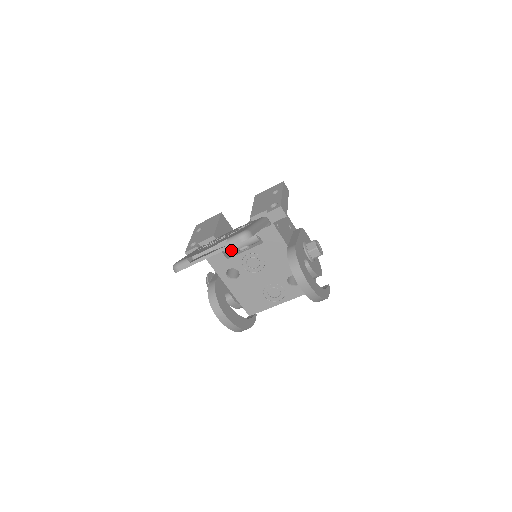
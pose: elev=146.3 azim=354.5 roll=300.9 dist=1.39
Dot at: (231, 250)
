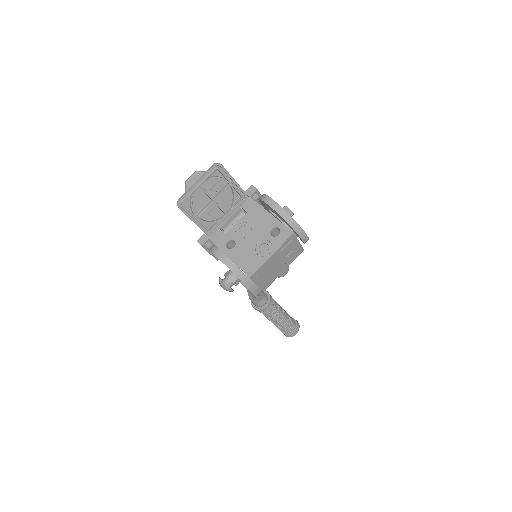
Dot at: (227, 227)
